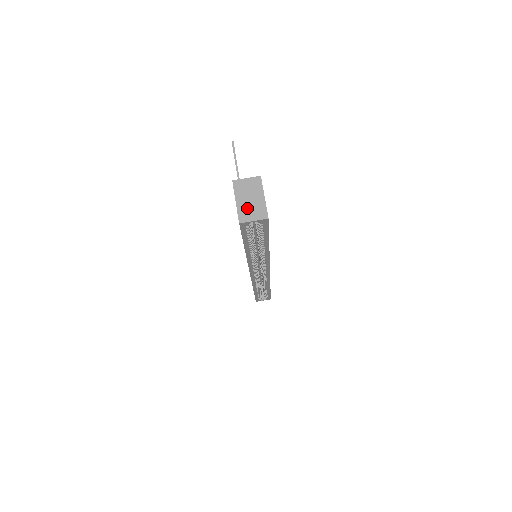
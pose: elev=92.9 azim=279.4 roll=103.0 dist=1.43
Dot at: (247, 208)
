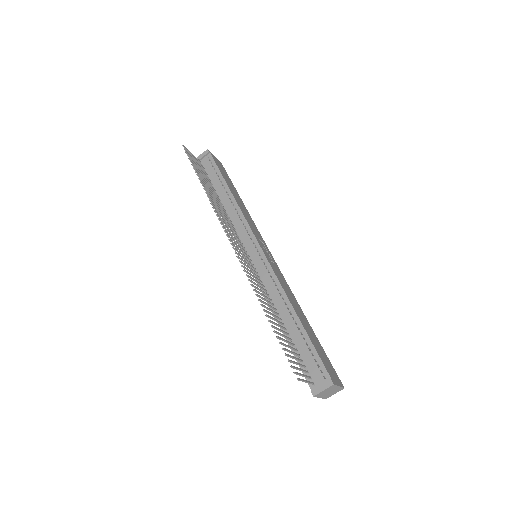
Dot at: (329, 395)
